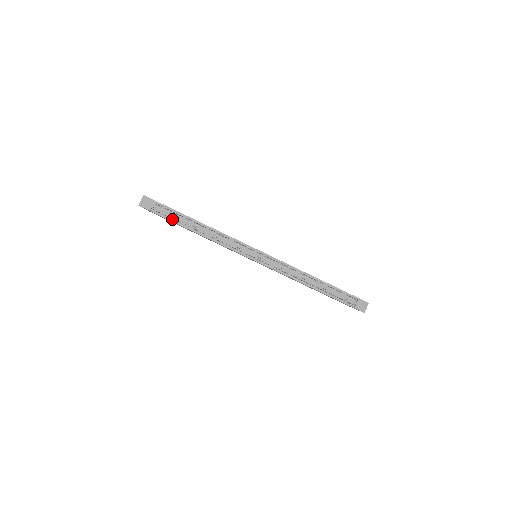
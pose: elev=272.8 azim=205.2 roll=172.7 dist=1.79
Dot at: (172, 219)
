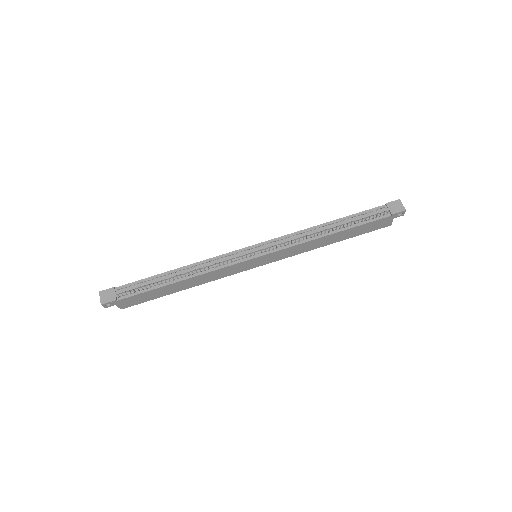
Dot at: (144, 290)
